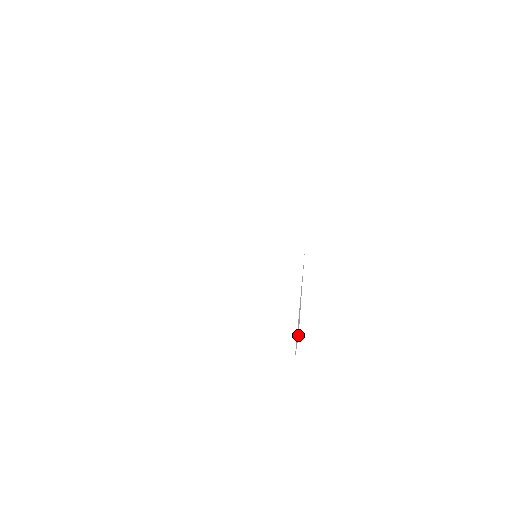
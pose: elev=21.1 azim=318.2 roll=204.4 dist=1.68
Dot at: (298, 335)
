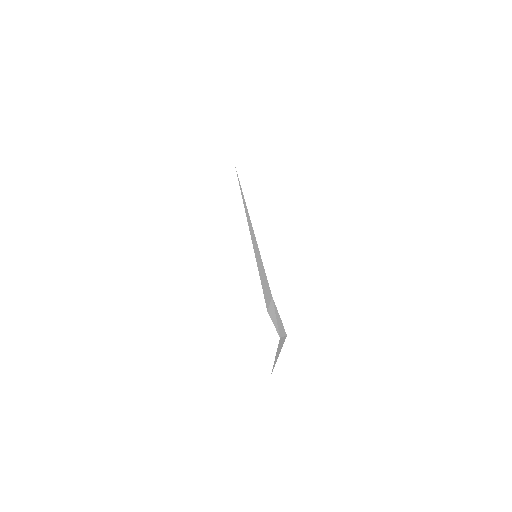
Dot at: (285, 338)
